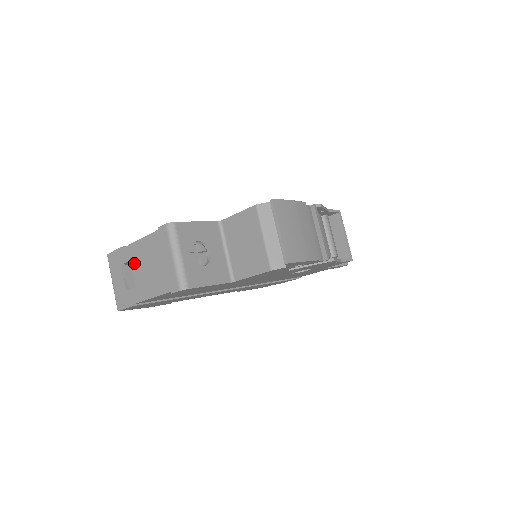
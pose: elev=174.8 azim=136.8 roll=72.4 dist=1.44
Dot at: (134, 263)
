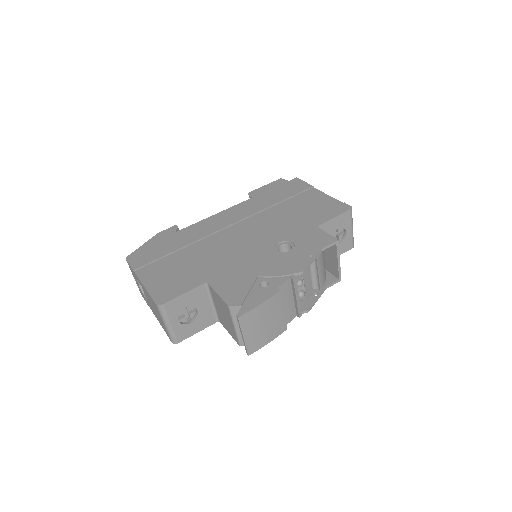
Dot at: (143, 290)
